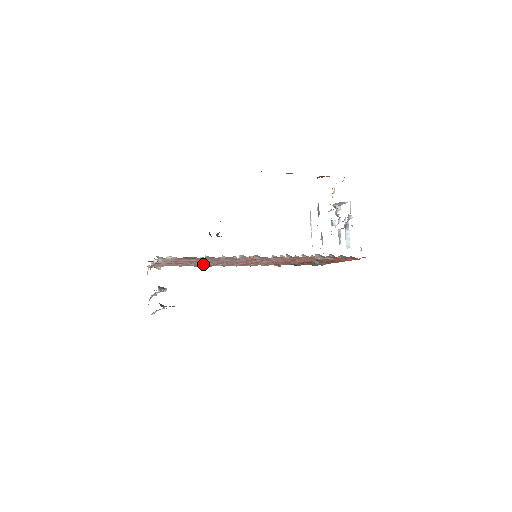
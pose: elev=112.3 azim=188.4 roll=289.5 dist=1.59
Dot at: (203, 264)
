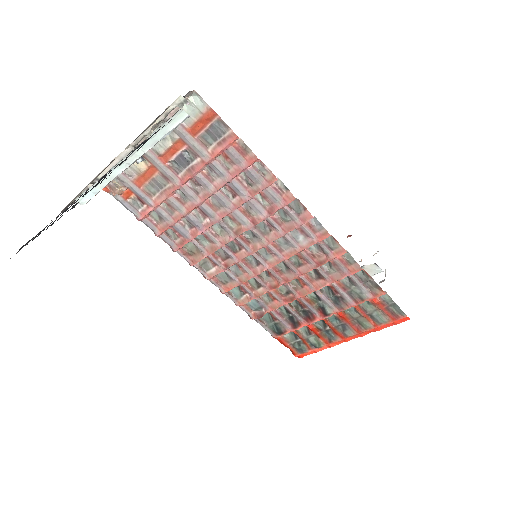
Dot at: (187, 211)
